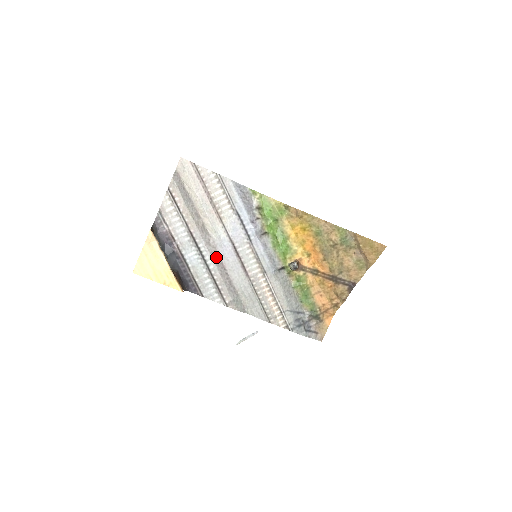
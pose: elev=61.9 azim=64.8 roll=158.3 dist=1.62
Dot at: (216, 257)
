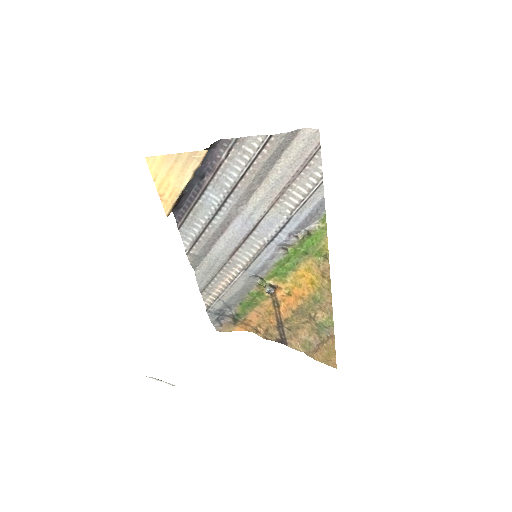
Dot at: (228, 220)
